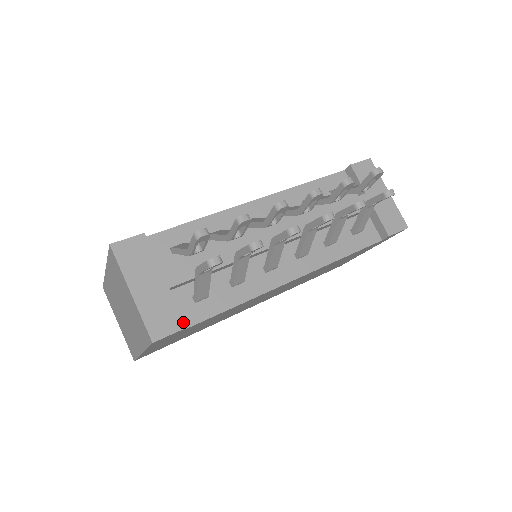
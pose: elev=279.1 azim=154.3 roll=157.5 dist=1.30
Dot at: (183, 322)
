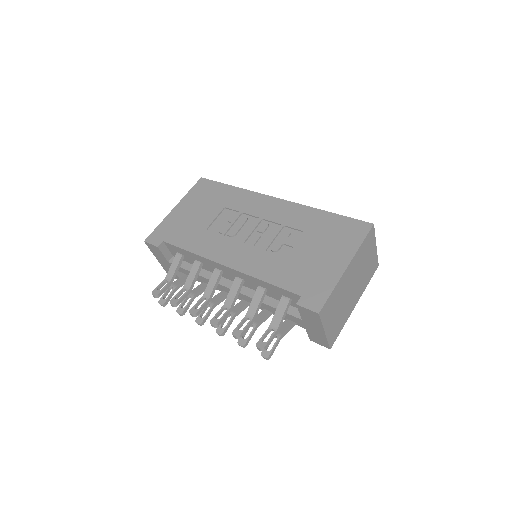
Dot at: occluded
